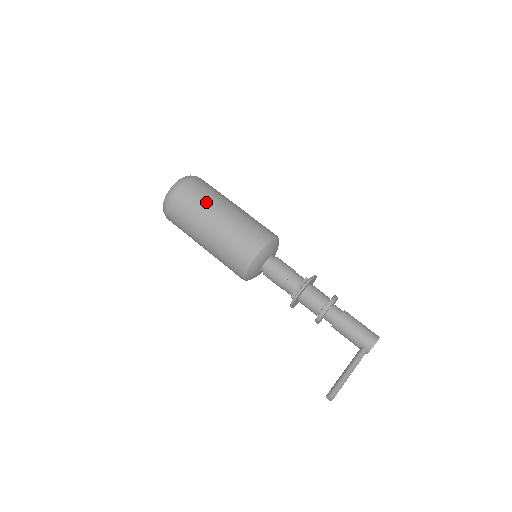
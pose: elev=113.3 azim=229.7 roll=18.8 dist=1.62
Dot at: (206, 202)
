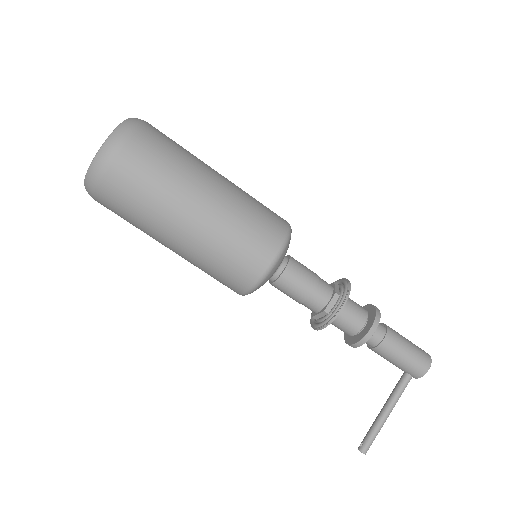
Dot at: (161, 198)
